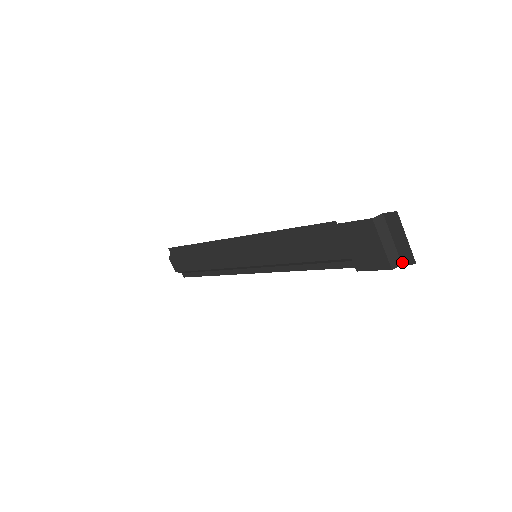
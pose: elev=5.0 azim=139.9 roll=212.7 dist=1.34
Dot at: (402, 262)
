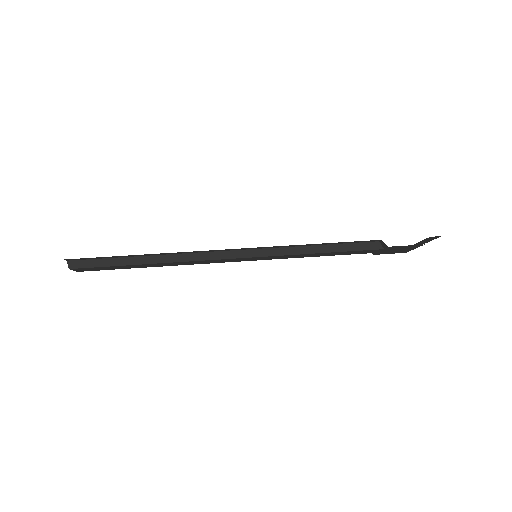
Dot at: occluded
